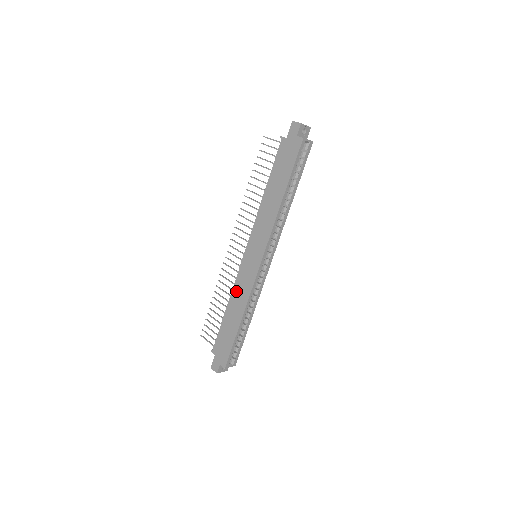
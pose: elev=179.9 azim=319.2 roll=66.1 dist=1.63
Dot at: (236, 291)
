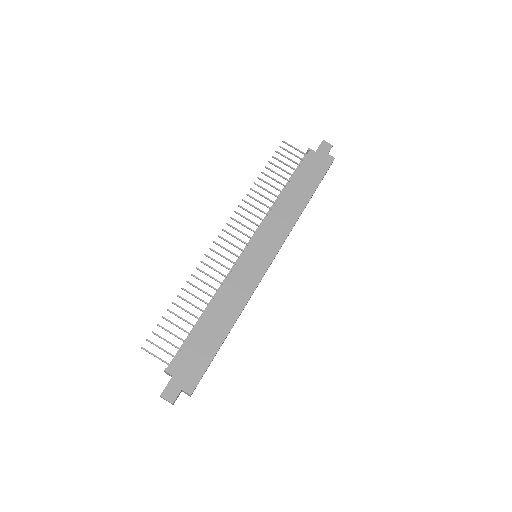
Dot at: (228, 290)
